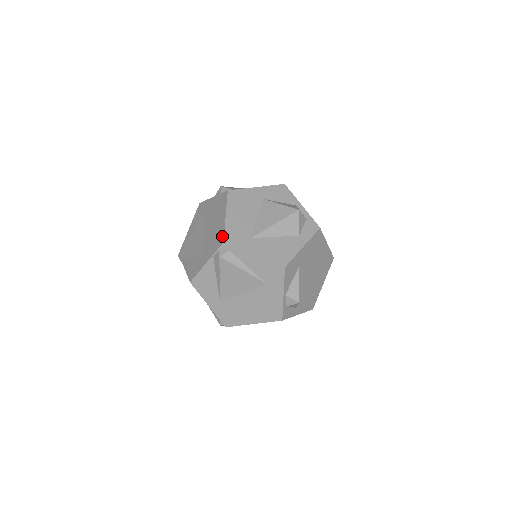
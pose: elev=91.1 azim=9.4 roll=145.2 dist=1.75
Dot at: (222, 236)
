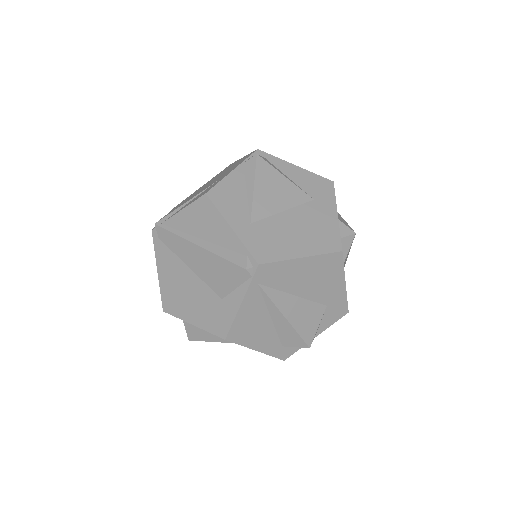
Dot at: (251, 153)
